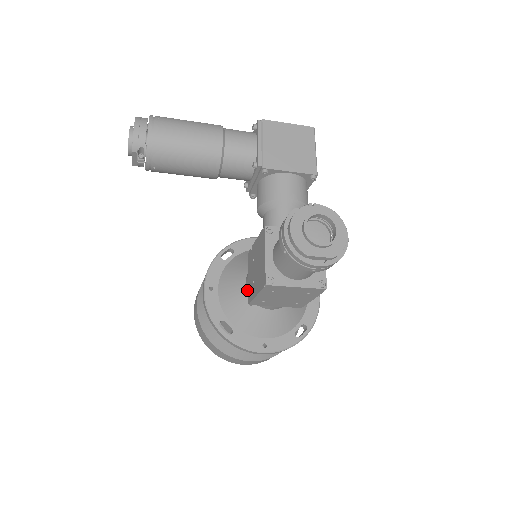
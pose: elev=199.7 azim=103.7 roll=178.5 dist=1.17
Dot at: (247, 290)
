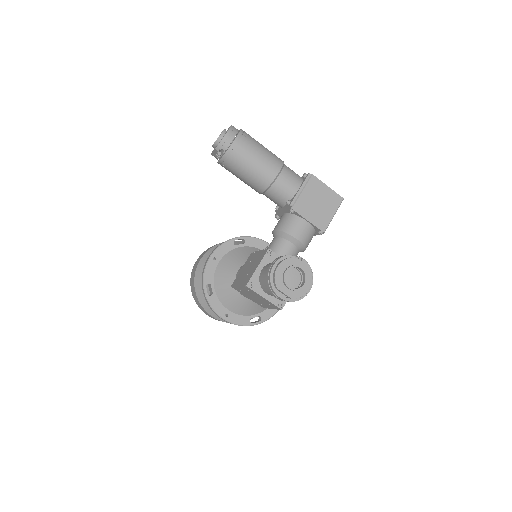
Dot at: (236, 275)
